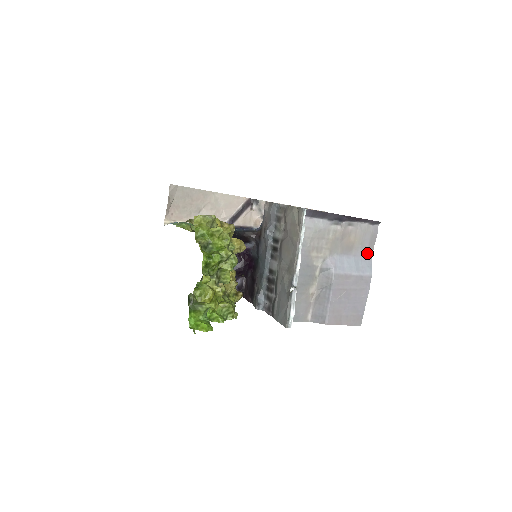
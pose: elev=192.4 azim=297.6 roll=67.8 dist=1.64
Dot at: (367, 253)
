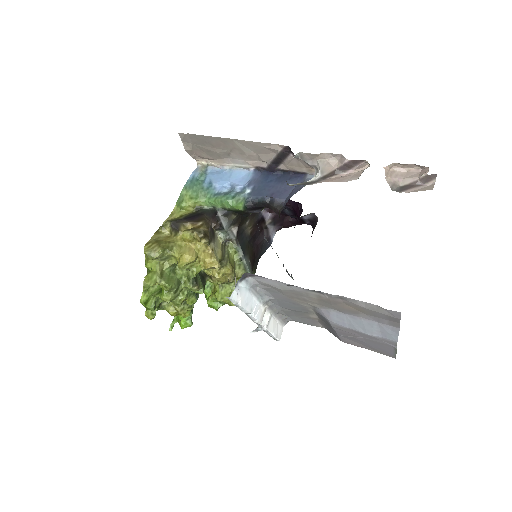
Dot at: (388, 323)
